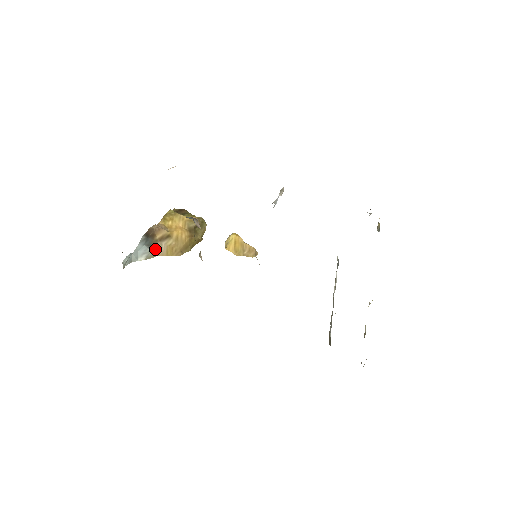
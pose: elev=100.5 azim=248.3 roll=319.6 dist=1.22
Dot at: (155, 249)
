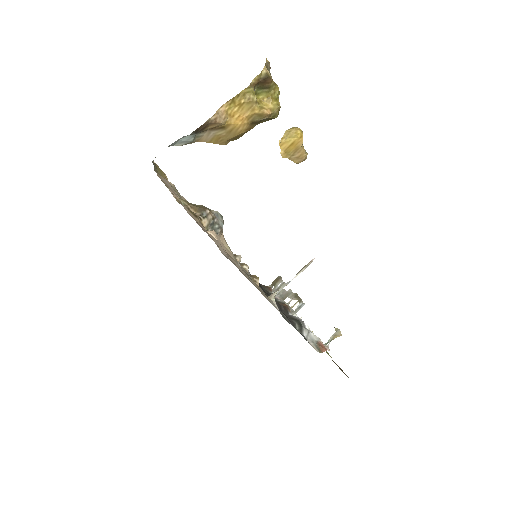
Dot at: (200, 136)
